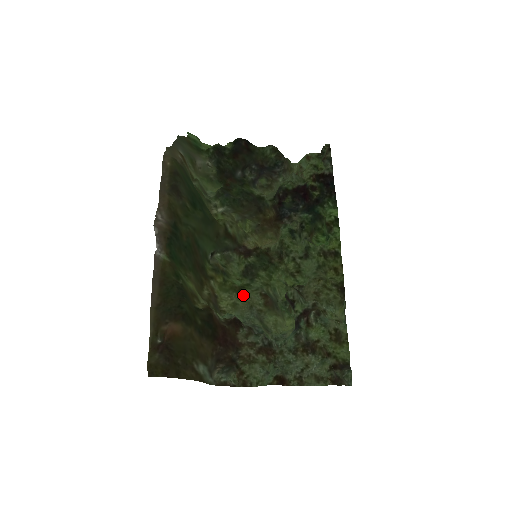
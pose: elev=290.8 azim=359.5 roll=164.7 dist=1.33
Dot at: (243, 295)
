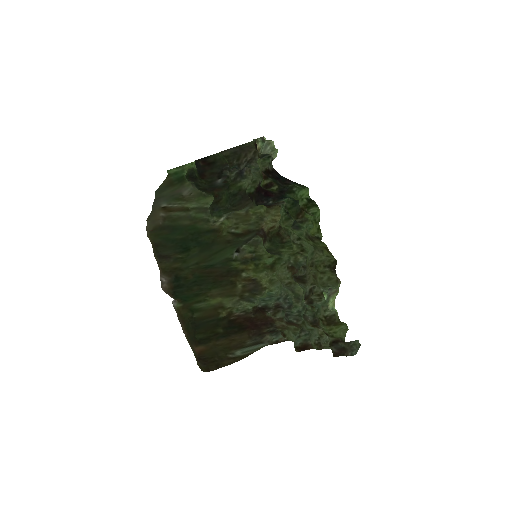
Dot at: (275, 271)
